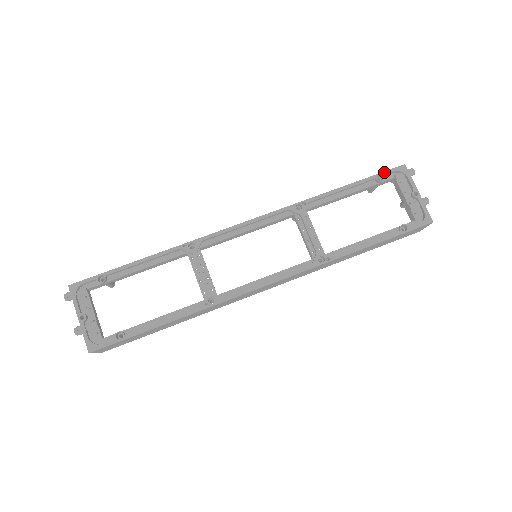
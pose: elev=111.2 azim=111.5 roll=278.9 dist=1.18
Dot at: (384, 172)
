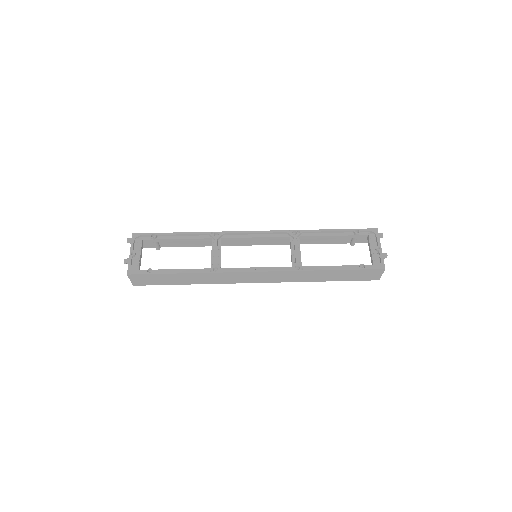
Dot at: (361, 229)
